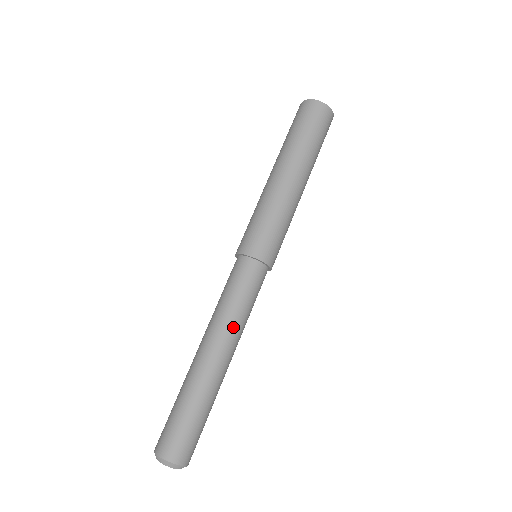
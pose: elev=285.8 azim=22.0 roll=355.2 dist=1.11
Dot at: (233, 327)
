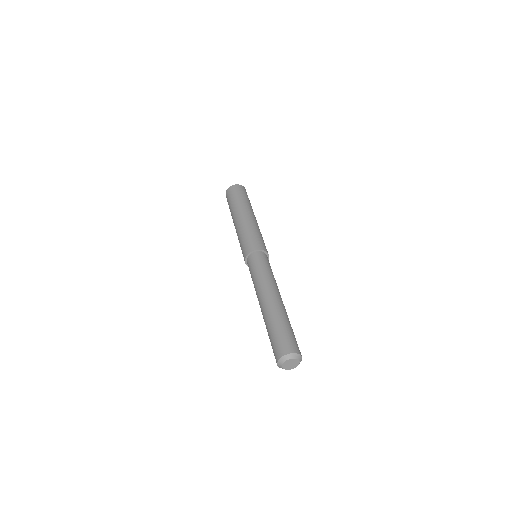
Dot at: occluded
